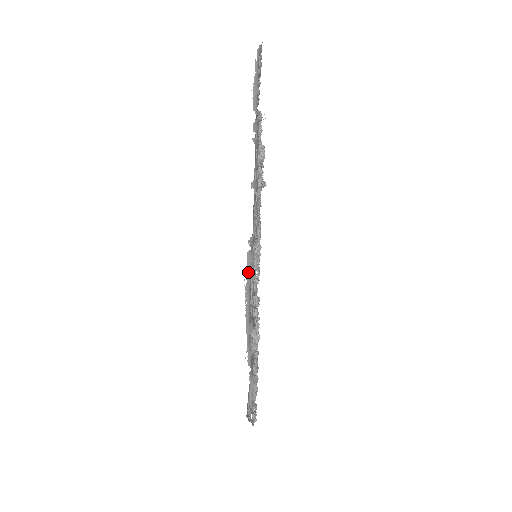
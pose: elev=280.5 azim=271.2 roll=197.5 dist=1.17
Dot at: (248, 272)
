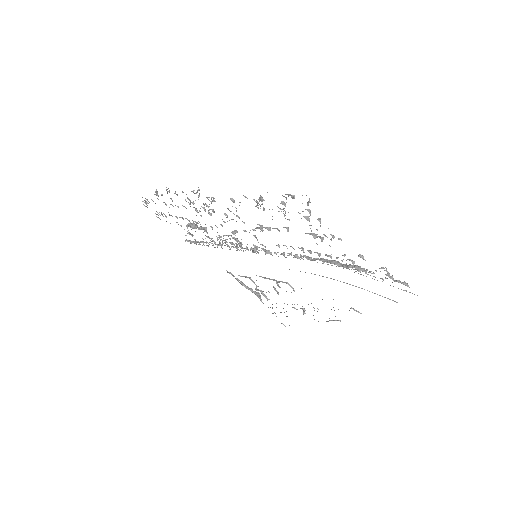
Dot at: occluded
